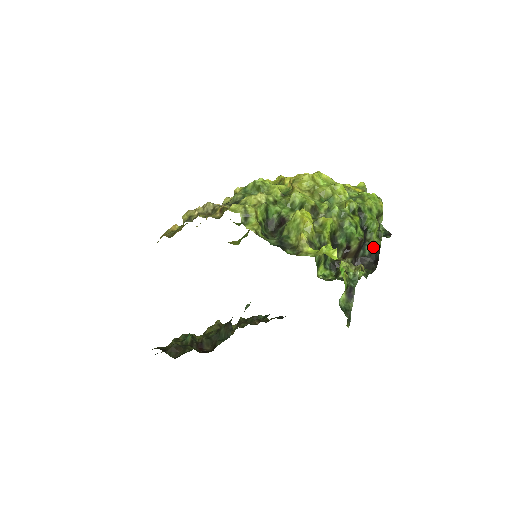
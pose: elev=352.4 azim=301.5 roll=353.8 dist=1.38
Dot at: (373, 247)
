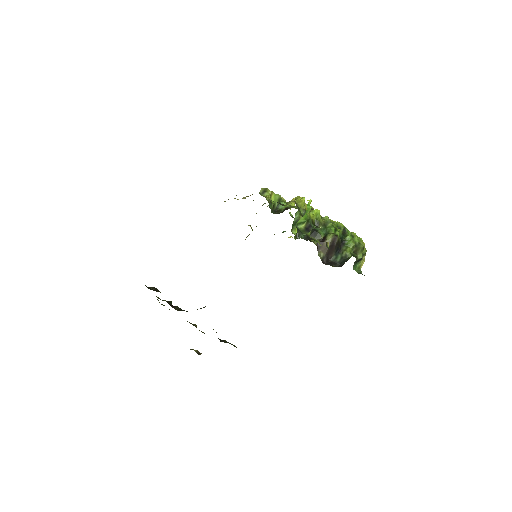
Dot at: (345, 258)
